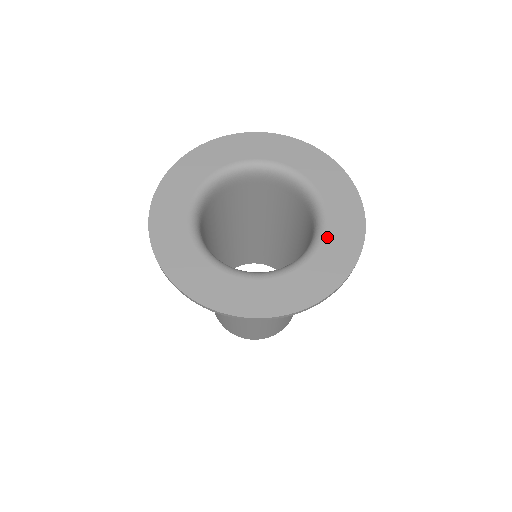
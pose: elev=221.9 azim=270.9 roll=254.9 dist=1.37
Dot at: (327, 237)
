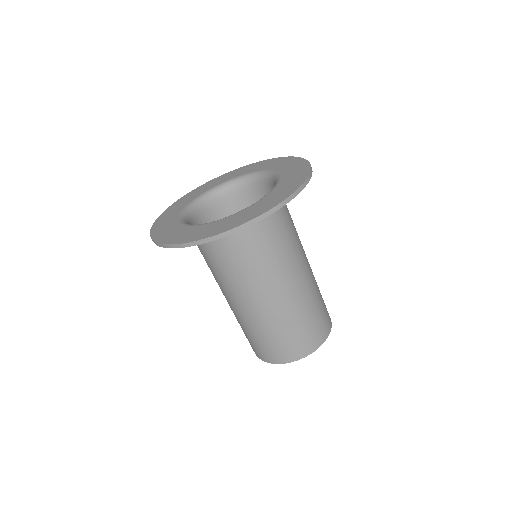
Dot at: (274, 190)
